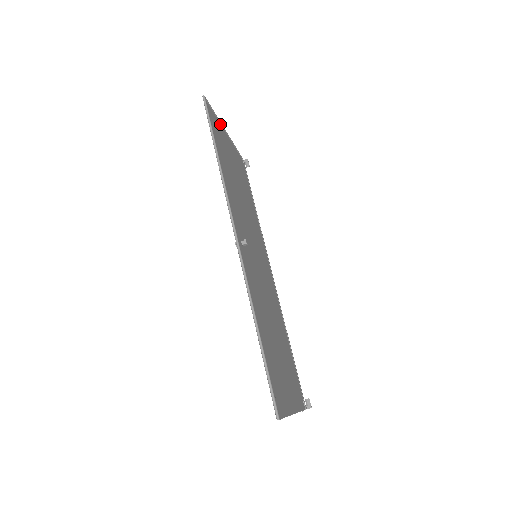
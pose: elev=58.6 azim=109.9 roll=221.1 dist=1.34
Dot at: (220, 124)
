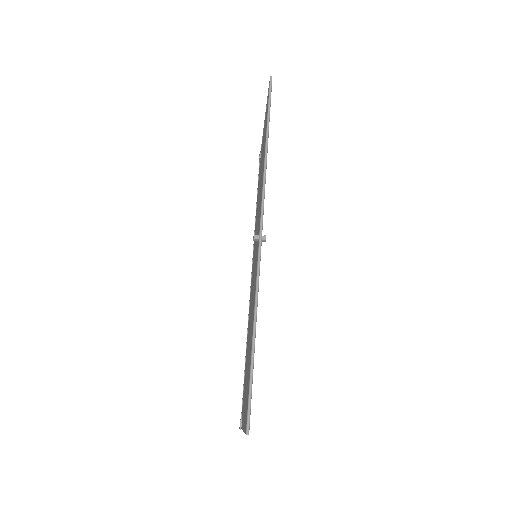
Dot at: occluded
